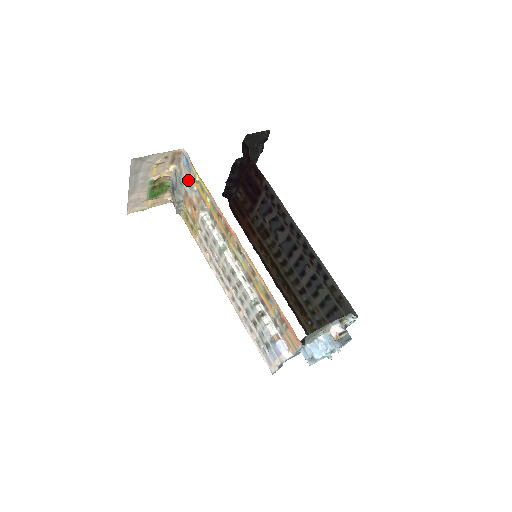
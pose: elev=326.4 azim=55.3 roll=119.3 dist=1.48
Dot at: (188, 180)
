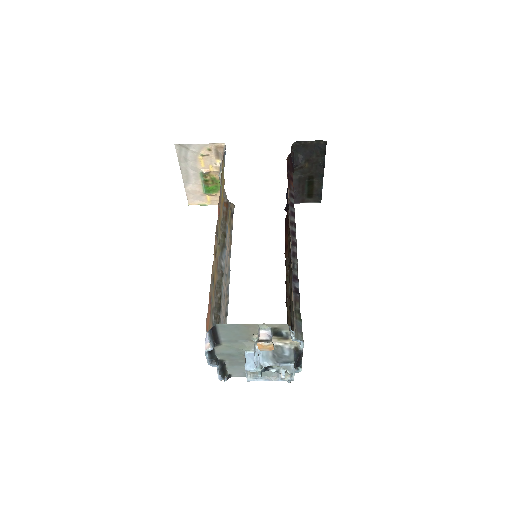
Dot at: occluded
